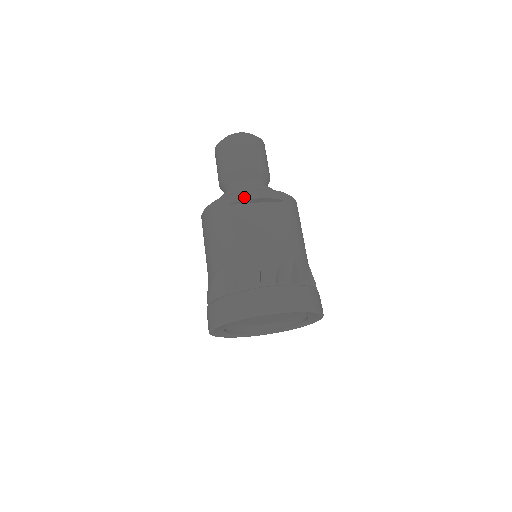
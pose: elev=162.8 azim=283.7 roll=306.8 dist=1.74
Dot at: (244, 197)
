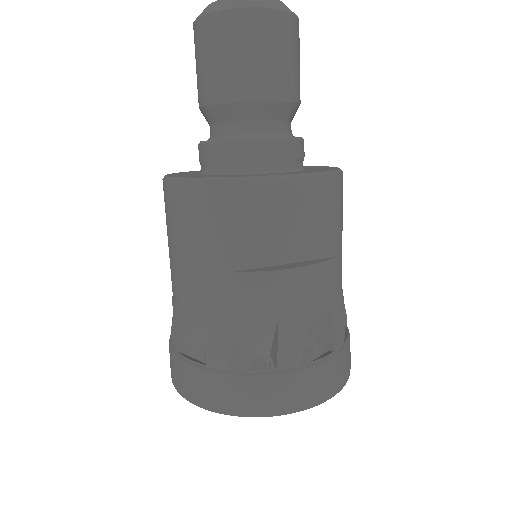
Dot at: (262, 192)
